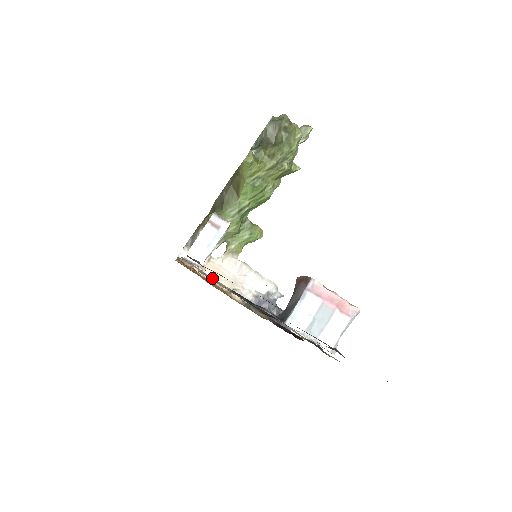
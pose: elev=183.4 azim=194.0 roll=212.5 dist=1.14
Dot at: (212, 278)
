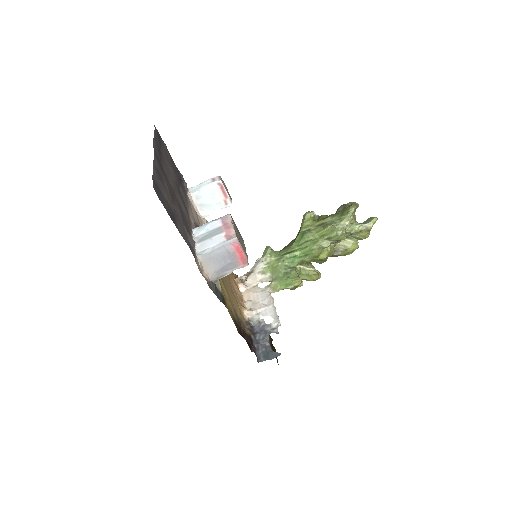
Dot at: occluded
